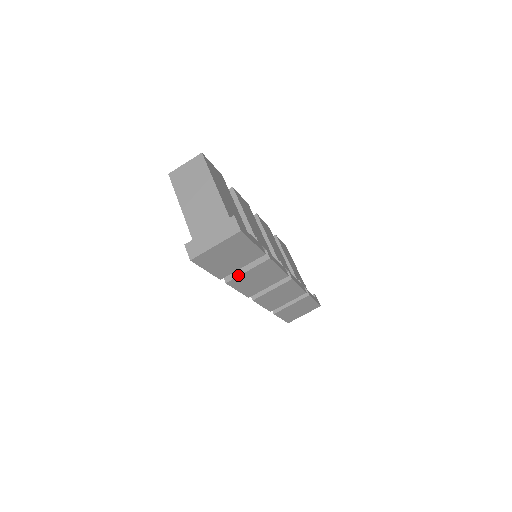
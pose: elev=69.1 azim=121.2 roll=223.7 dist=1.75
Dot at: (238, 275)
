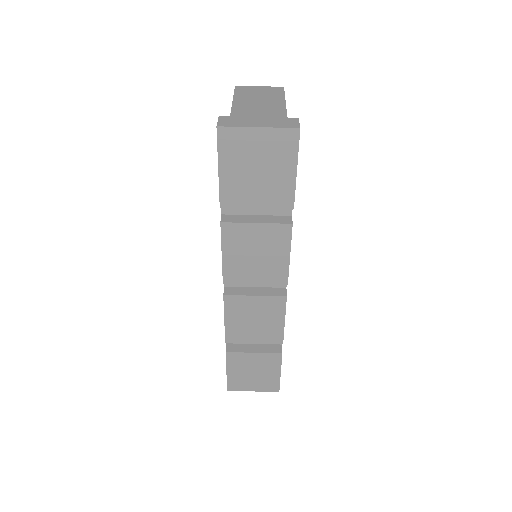
Dot at: (242, 221)
